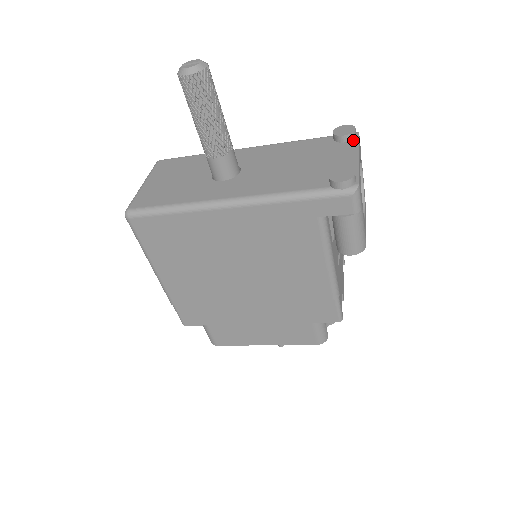
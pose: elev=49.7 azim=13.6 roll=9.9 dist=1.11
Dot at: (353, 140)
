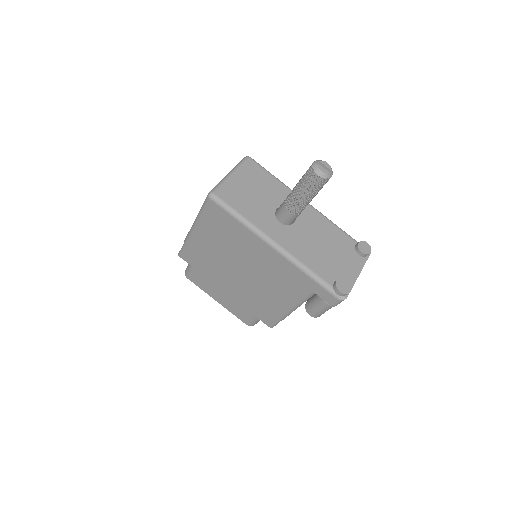
Dot at: (364, 257)
